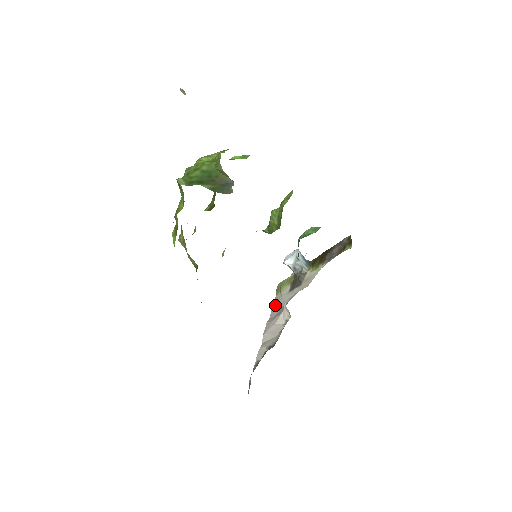
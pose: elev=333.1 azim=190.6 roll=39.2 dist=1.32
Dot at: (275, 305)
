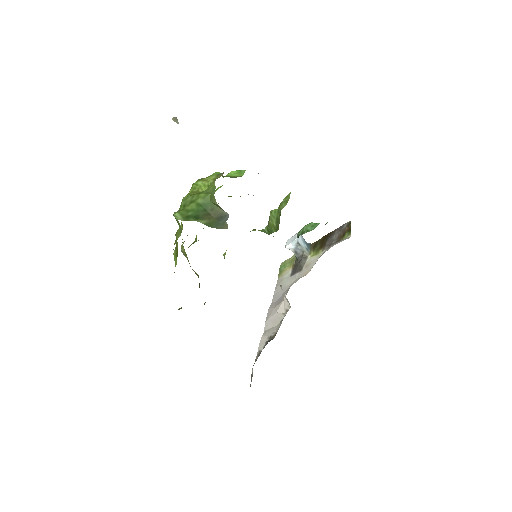
Dot at: (277, 289)
